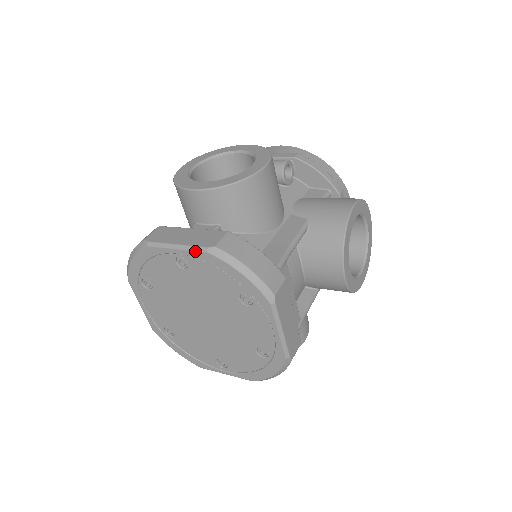
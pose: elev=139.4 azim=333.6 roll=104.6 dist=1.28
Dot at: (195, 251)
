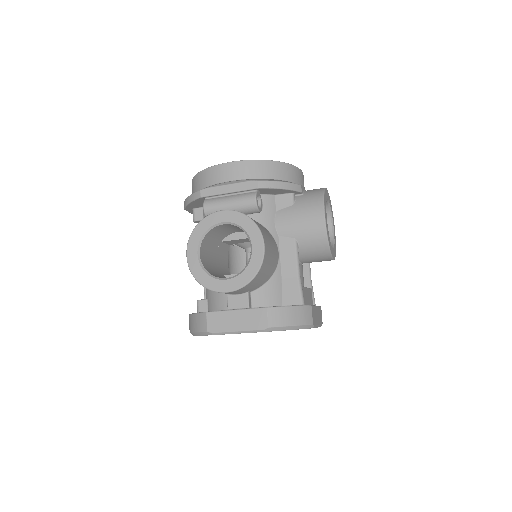
Dot at: occluded
